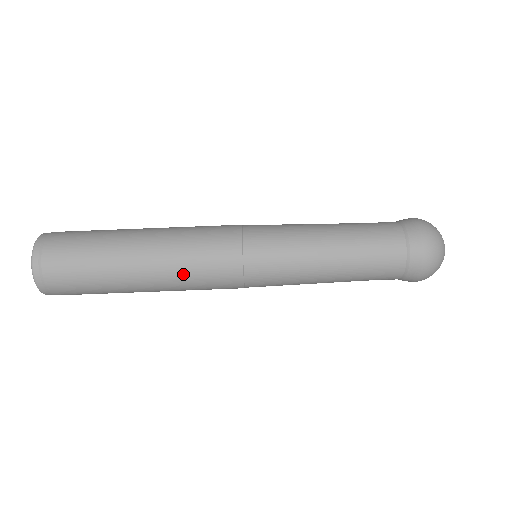
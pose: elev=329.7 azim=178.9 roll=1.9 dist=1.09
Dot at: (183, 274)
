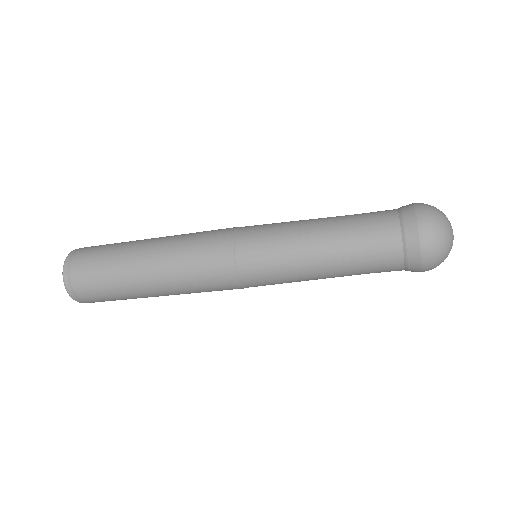
Dot at: (183, 277)
